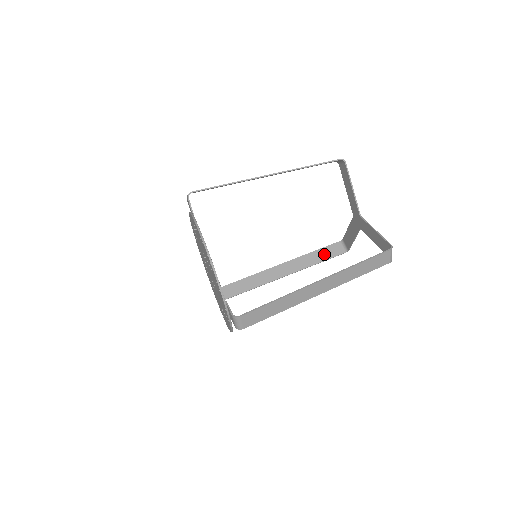
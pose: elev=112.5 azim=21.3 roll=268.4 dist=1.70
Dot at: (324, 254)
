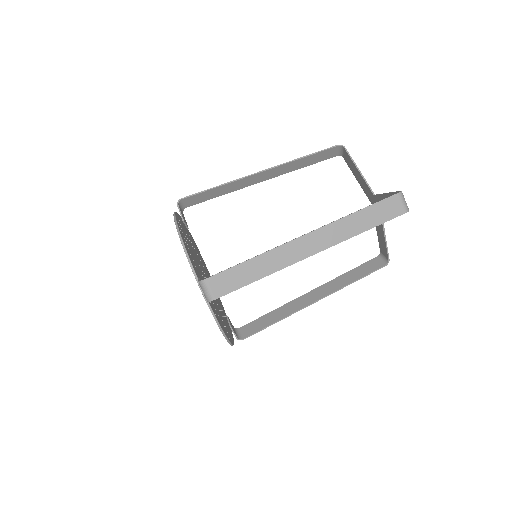
Dot at: (360, 272)
